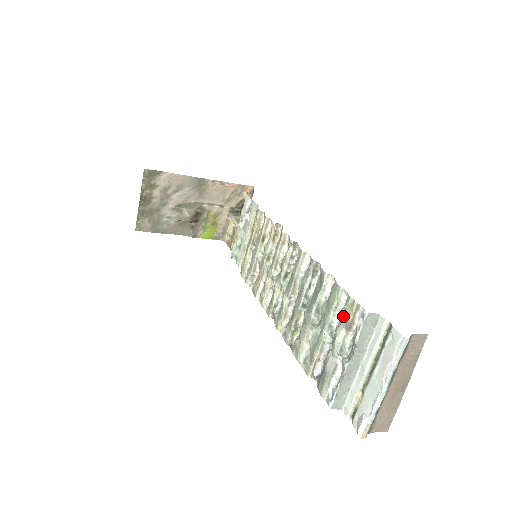
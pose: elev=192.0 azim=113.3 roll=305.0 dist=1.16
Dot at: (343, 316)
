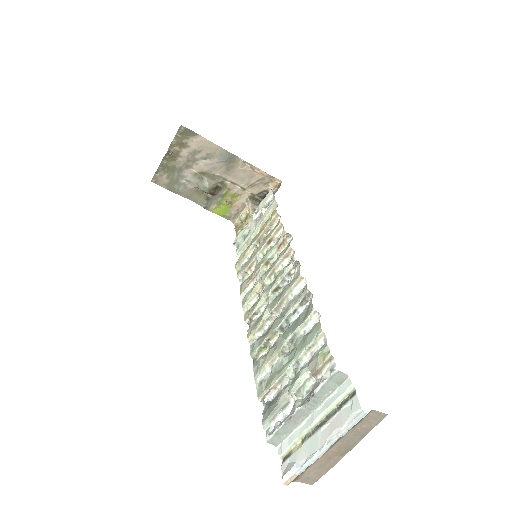
Dot at: (313, 360)
